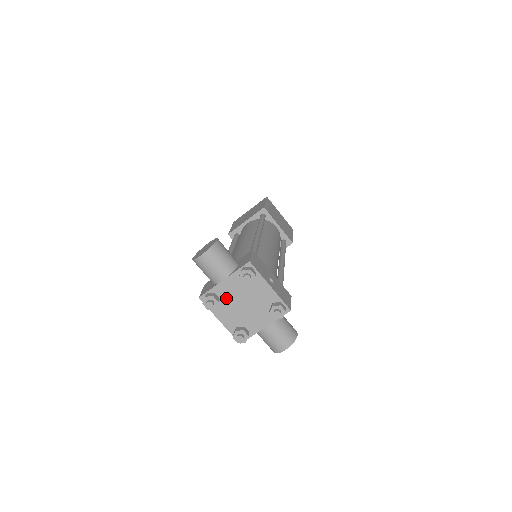
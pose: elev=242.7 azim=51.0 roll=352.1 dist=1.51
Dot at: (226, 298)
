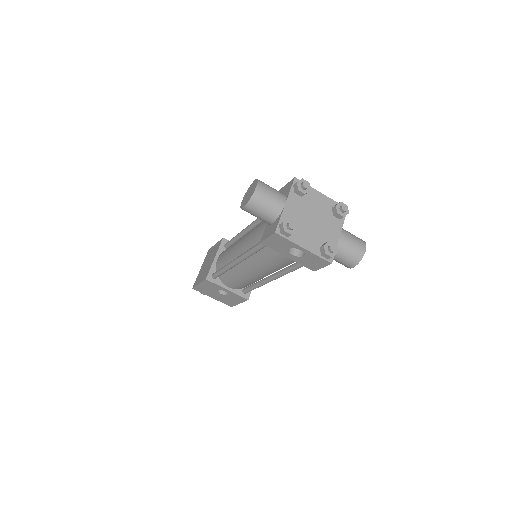
Dot at: (296, 221)
